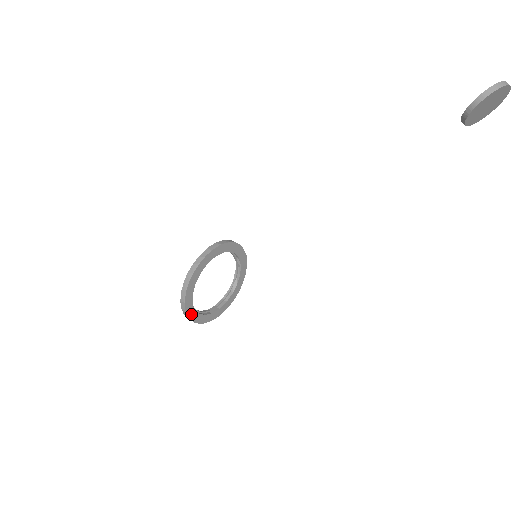
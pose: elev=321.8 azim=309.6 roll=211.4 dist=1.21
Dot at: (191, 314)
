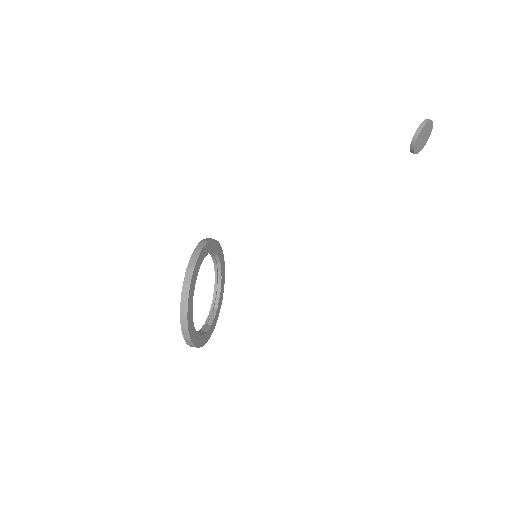
Dot at: (189, 310)
